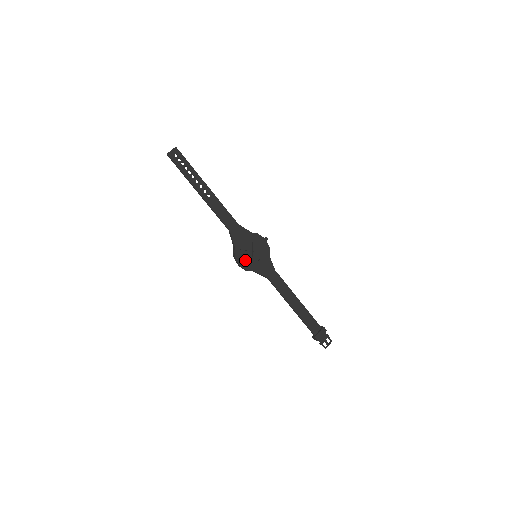
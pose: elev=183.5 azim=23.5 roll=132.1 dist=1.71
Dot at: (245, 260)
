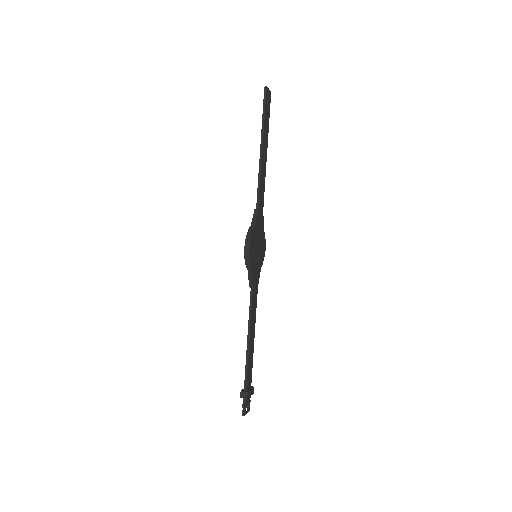
Dot at: (253, 250)
